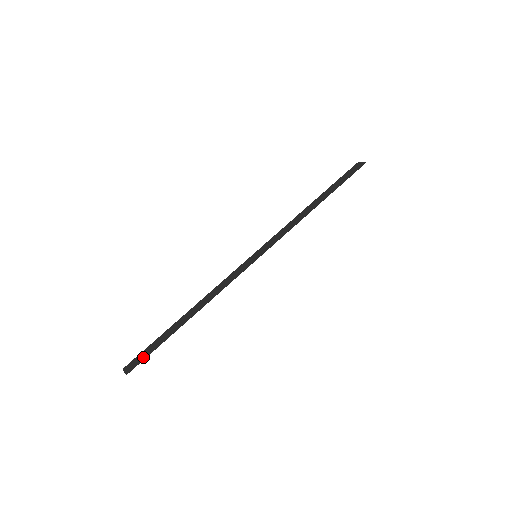
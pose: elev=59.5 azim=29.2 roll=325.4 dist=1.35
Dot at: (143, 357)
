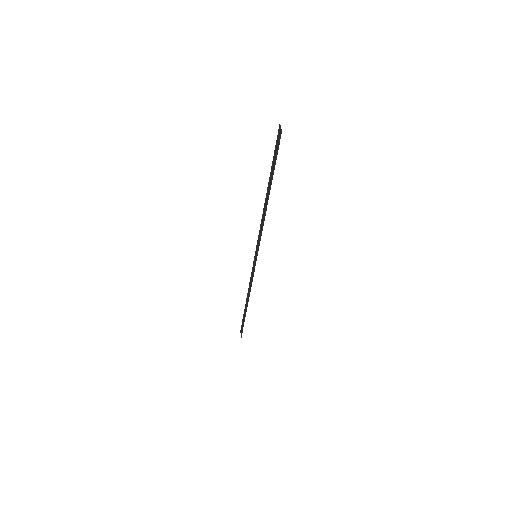
Dot at: (242, 329)
